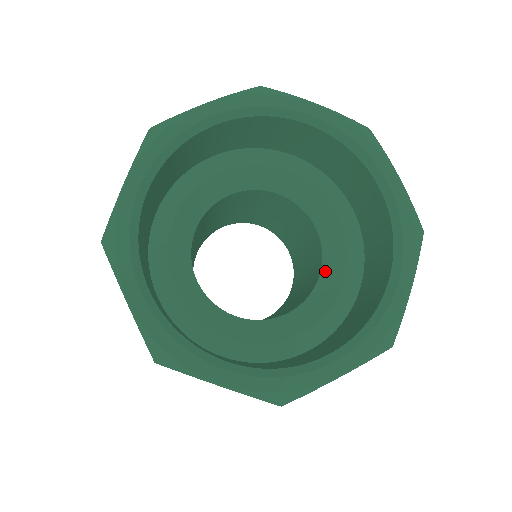
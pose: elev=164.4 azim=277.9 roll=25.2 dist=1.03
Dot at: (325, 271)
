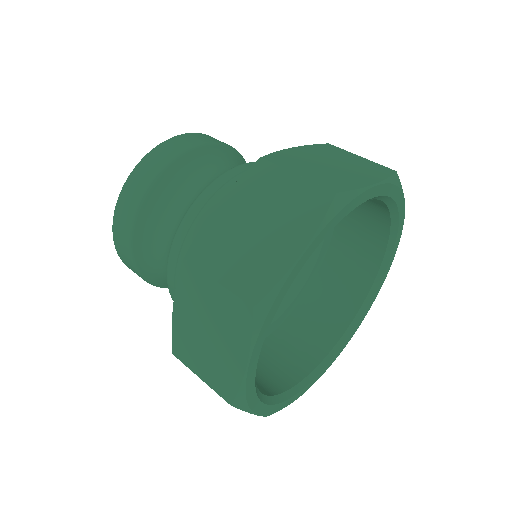
Dot at: occluded
